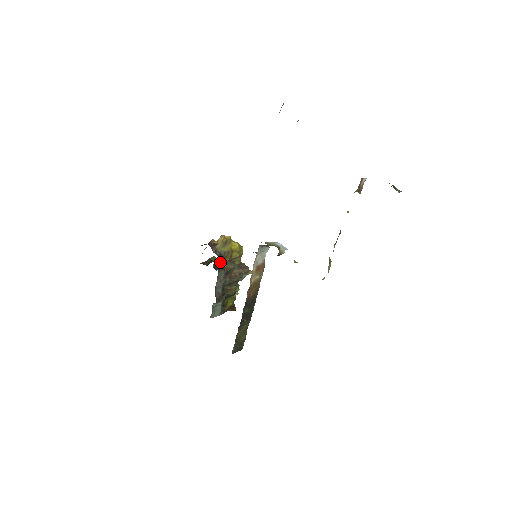
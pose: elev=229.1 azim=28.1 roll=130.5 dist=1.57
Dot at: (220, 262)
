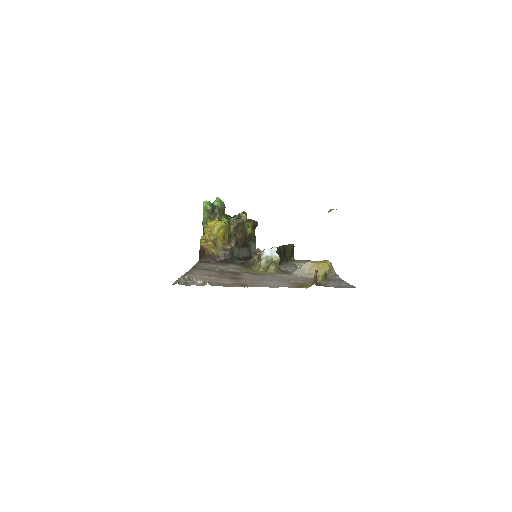
Dot at: (230, 258)
